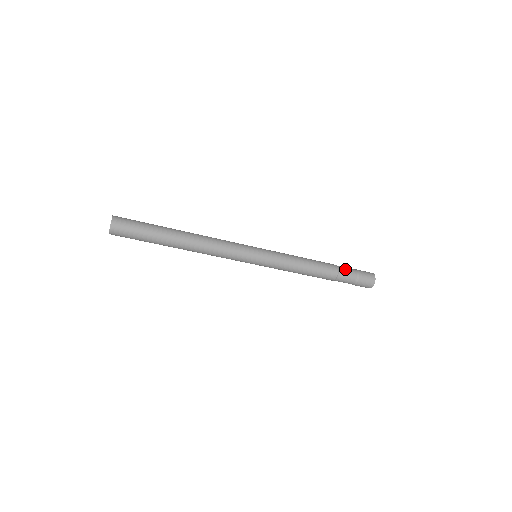
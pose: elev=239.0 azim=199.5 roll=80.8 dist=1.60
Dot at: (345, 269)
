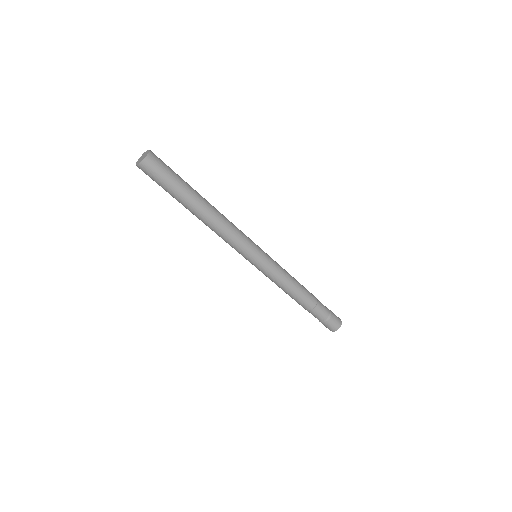
Dot at: occluded
